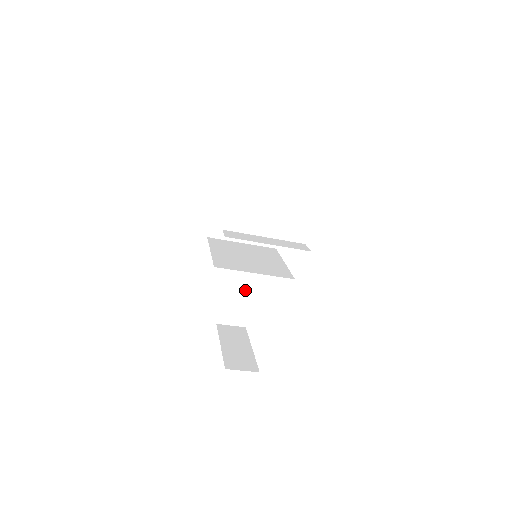
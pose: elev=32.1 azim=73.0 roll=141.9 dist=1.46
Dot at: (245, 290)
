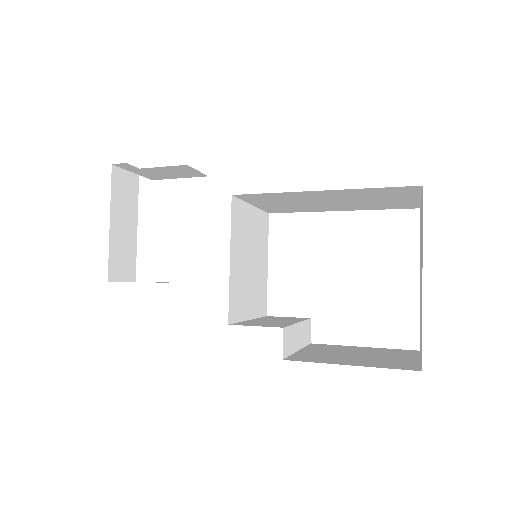
Dot at: (184, 173)
